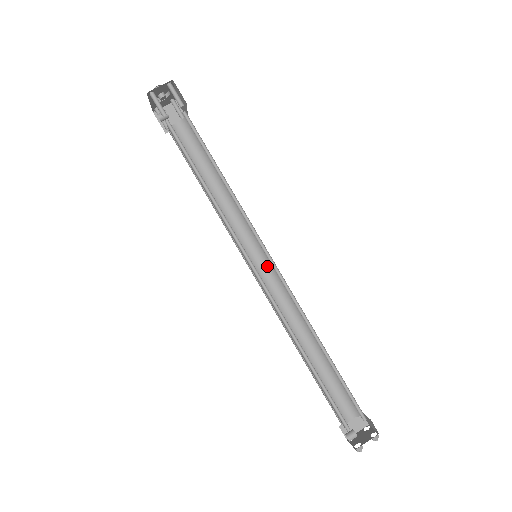
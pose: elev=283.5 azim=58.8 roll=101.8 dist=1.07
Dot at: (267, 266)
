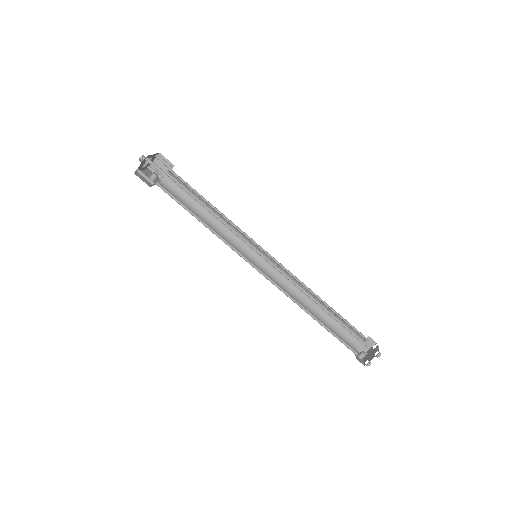
Dot at: (268, 258)
